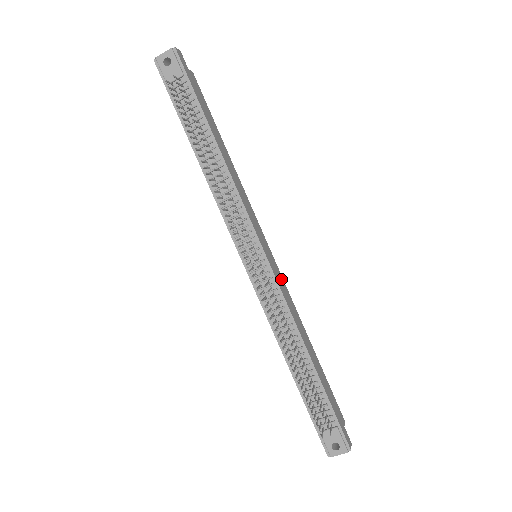
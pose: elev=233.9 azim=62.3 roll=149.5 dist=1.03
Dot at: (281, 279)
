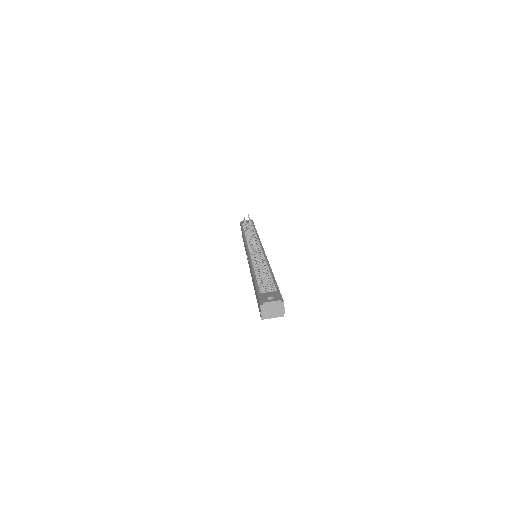
Dot at: occluded
